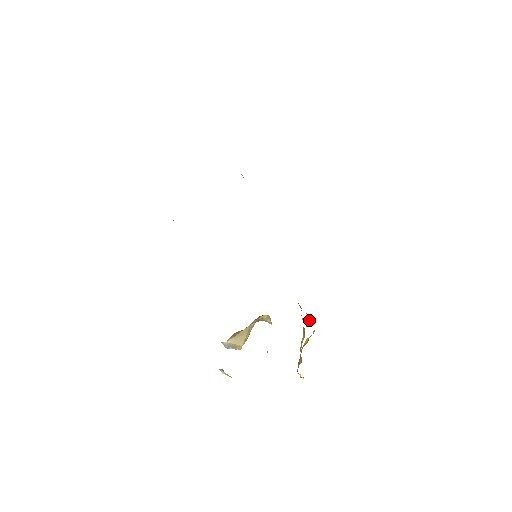
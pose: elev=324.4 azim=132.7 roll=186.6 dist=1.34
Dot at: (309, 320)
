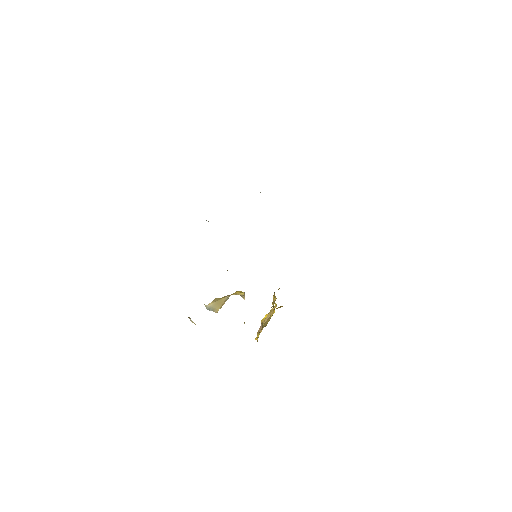
Dot at: (275, 304)
